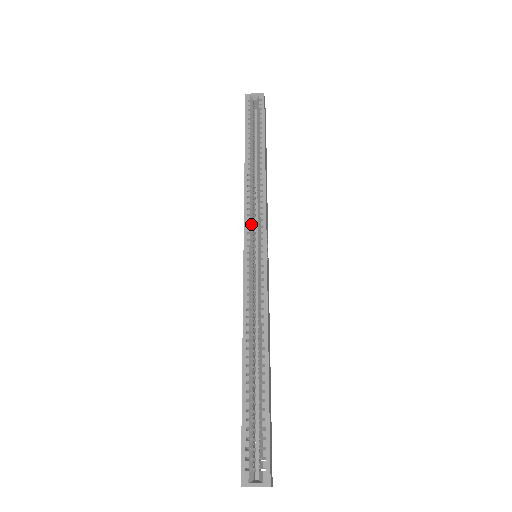
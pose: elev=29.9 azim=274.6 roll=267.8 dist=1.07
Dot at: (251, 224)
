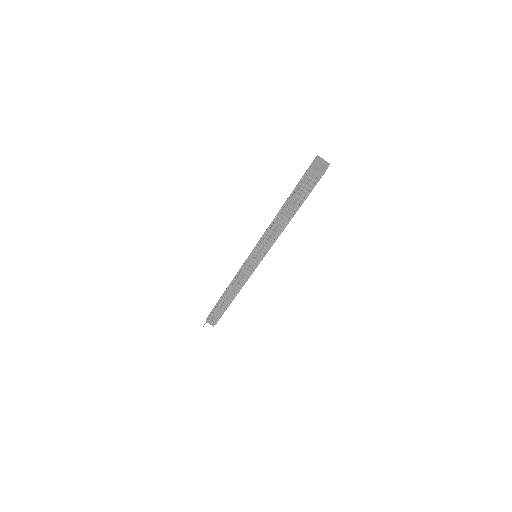
Dot at: occluded
